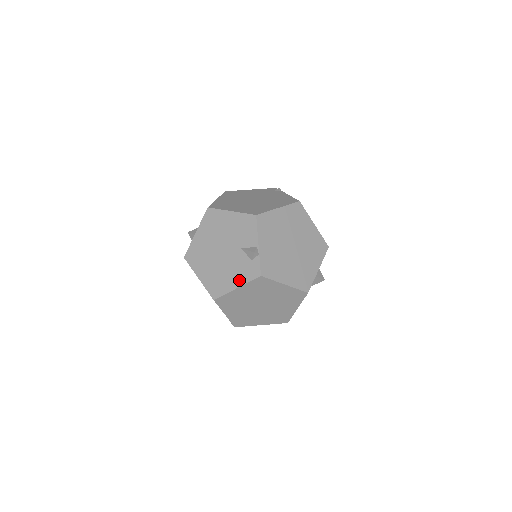
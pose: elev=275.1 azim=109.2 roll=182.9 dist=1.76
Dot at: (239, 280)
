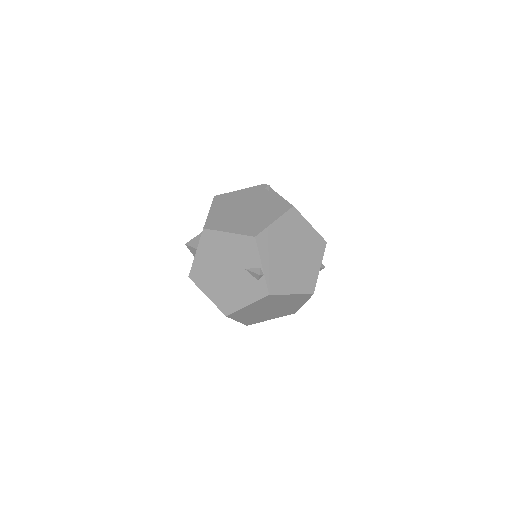
Dot at: (248, 299)
